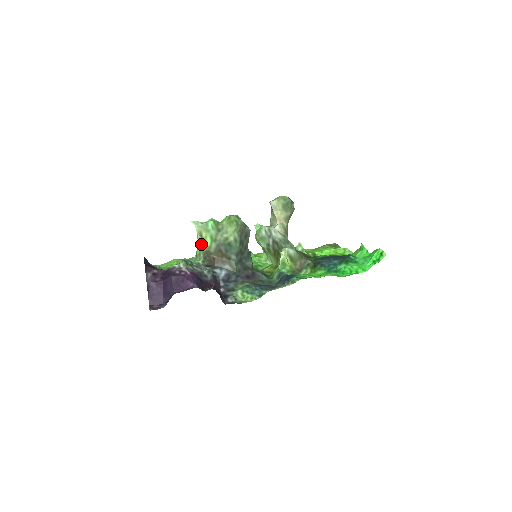
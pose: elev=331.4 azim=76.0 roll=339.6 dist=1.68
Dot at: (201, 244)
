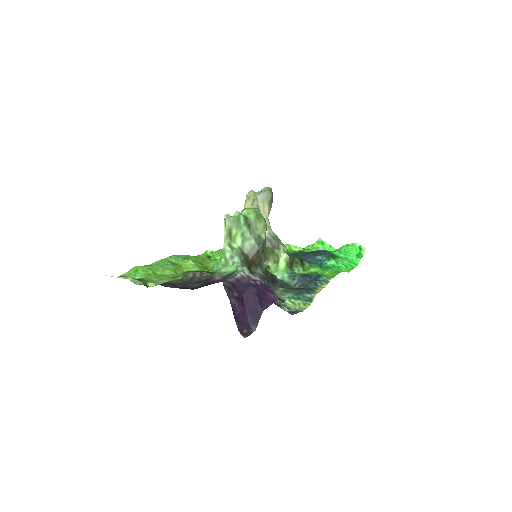
Dot at: (229, 244)
